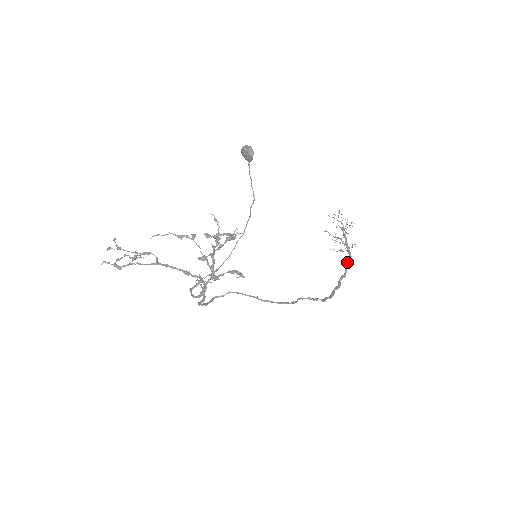
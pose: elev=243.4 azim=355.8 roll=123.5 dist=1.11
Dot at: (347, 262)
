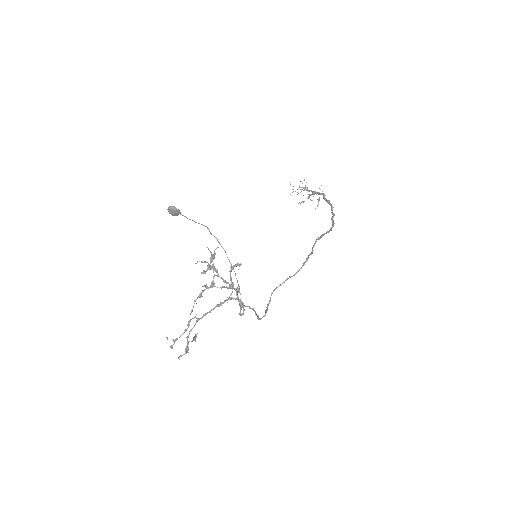
Dot at: (325, 199)
